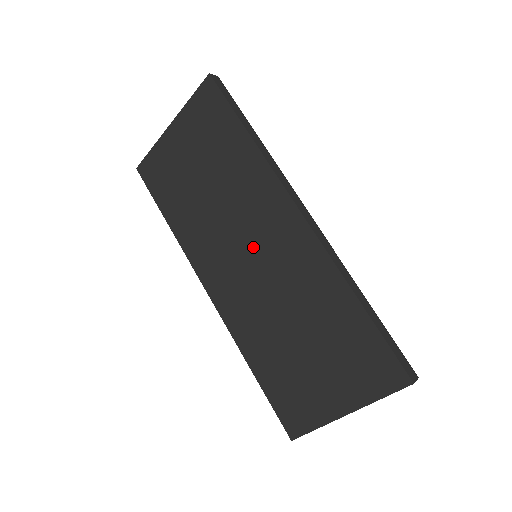
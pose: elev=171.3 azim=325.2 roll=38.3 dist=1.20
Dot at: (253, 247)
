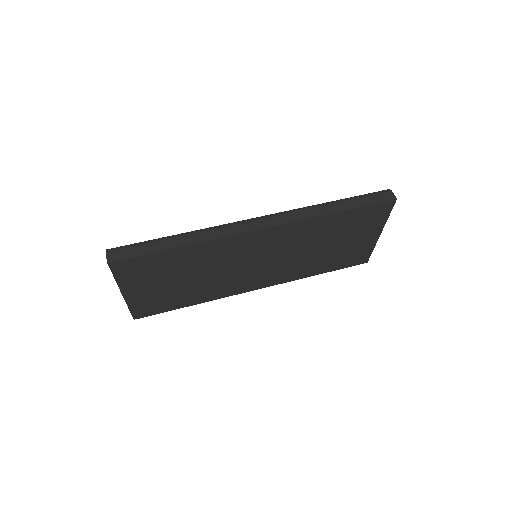
Dot at: (255, 260)
